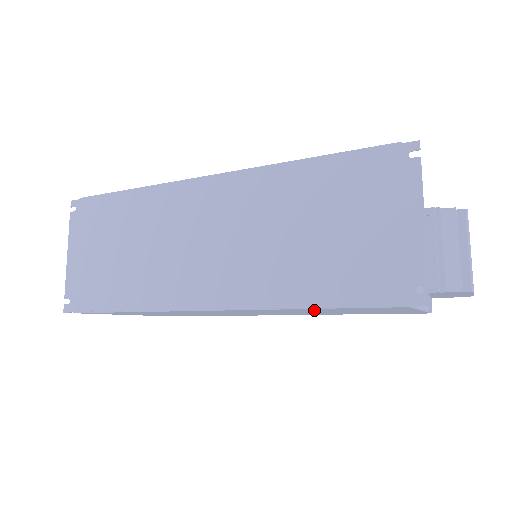
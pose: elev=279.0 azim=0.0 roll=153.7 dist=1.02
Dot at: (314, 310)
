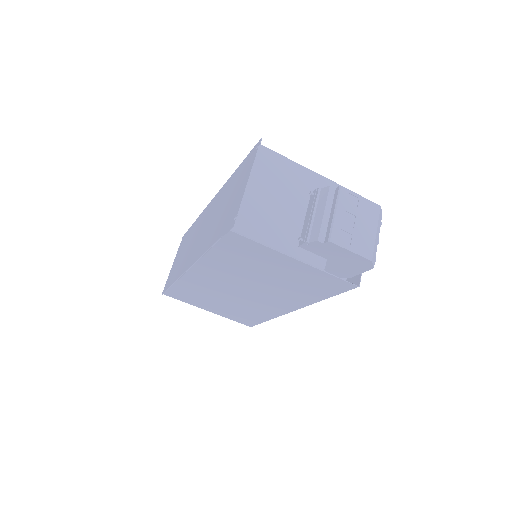
Dot at: (231, 262)
